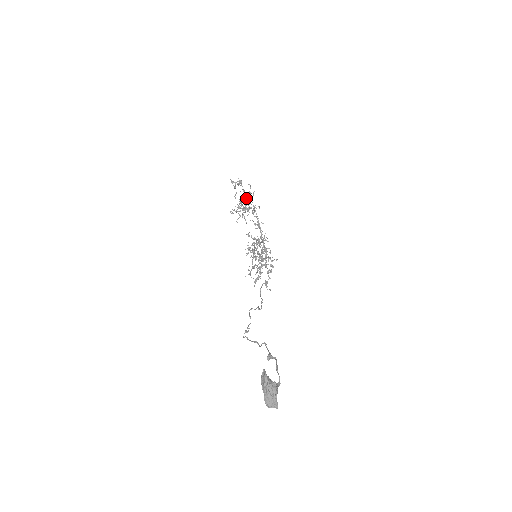
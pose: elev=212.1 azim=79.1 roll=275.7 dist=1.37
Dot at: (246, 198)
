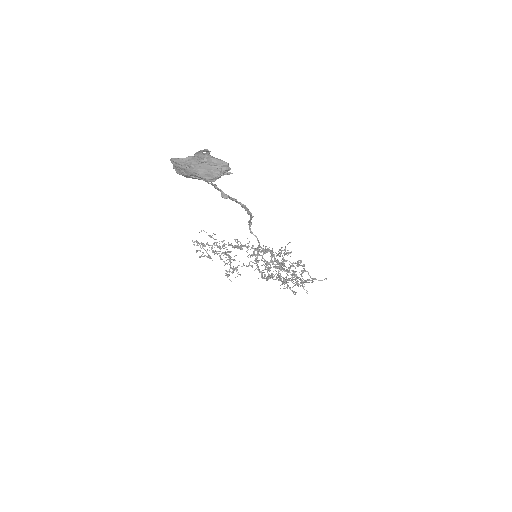
Dot at: occluded
